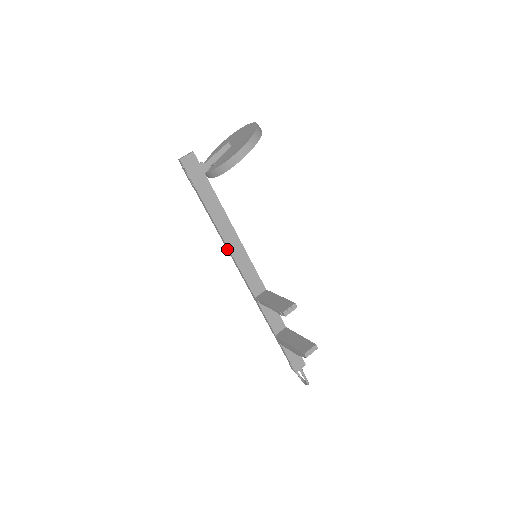
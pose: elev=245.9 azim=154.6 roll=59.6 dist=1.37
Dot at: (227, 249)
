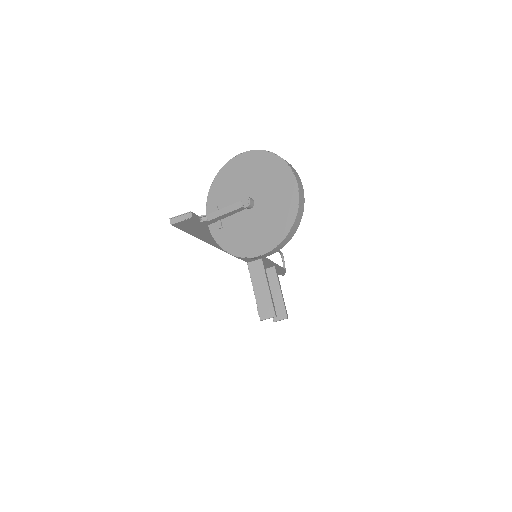
Dot at: occluded
